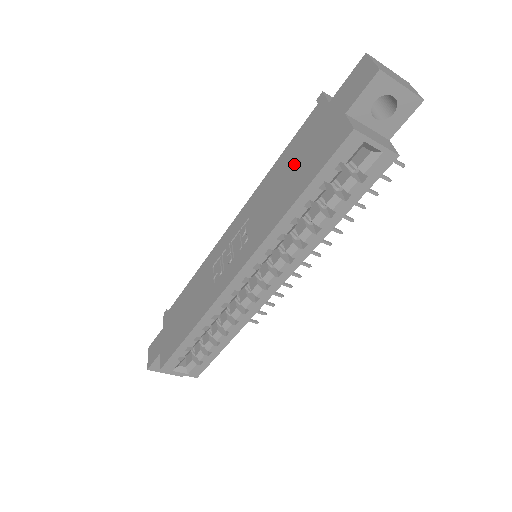
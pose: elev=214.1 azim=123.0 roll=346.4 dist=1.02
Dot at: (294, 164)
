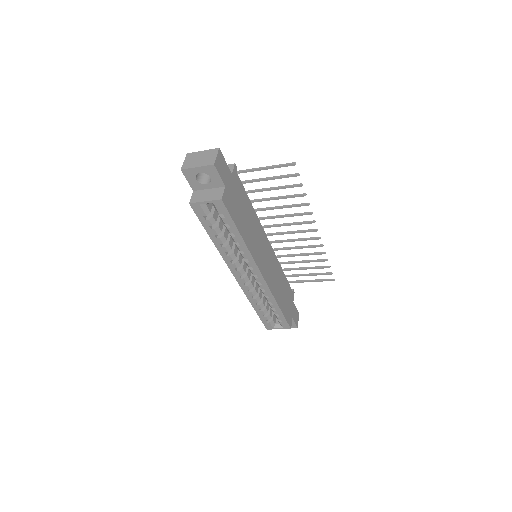
Dot at: occluded
